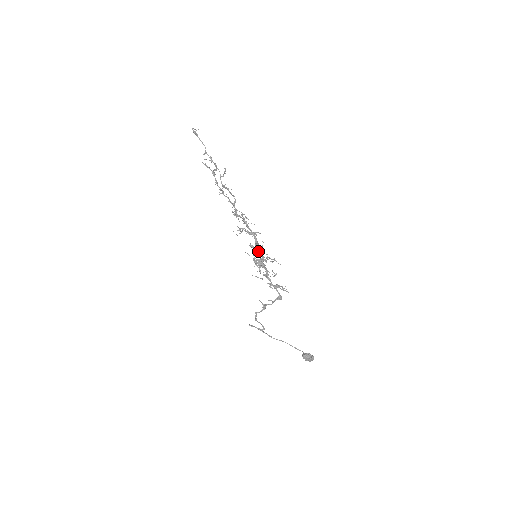
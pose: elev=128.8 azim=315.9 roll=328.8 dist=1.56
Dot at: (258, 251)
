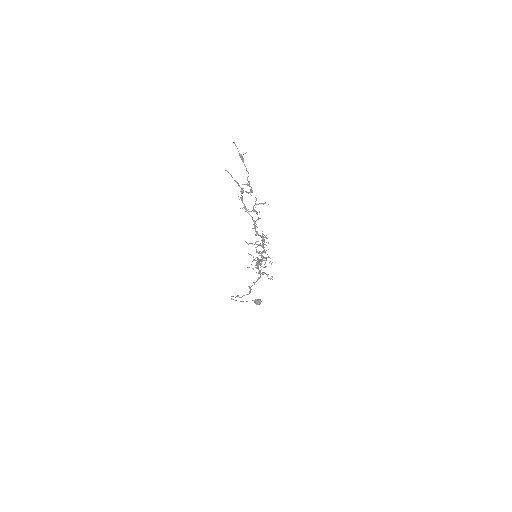
Dot at: (264, 258)
